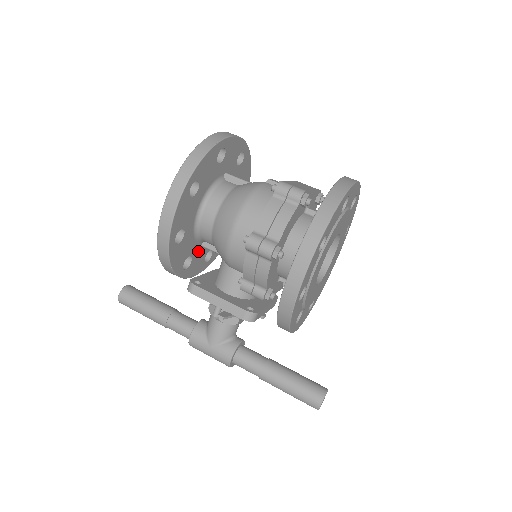
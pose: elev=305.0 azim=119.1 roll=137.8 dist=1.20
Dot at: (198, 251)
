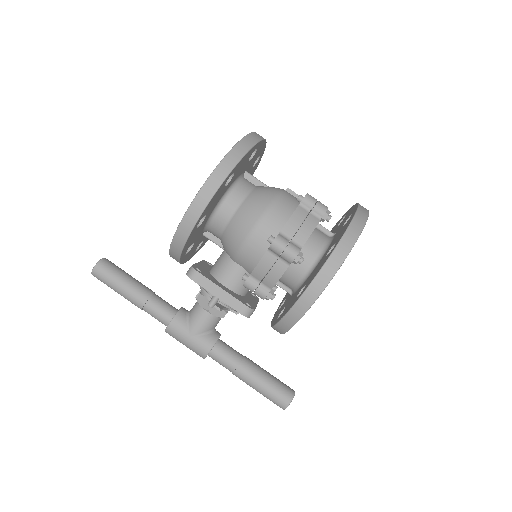
Dot at: (198, 239)
